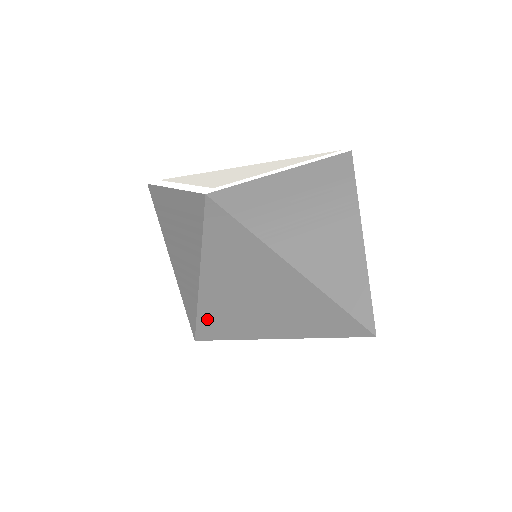
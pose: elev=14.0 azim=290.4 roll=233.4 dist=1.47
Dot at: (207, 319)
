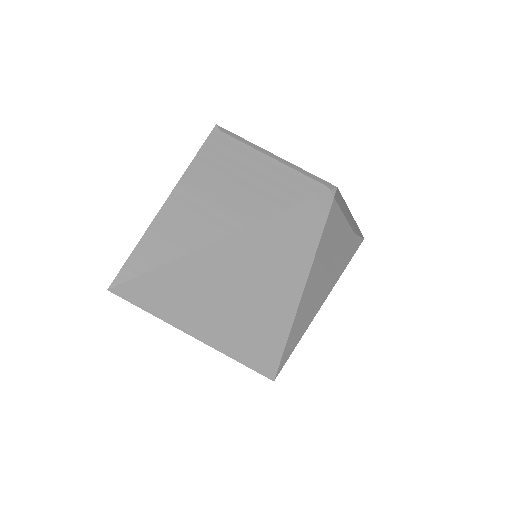
Dot at: (163, 277)
